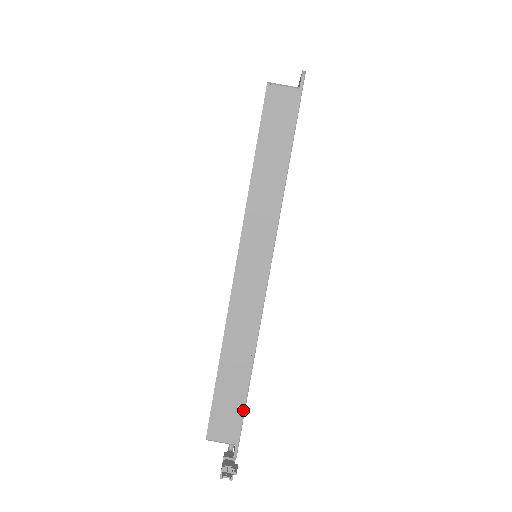
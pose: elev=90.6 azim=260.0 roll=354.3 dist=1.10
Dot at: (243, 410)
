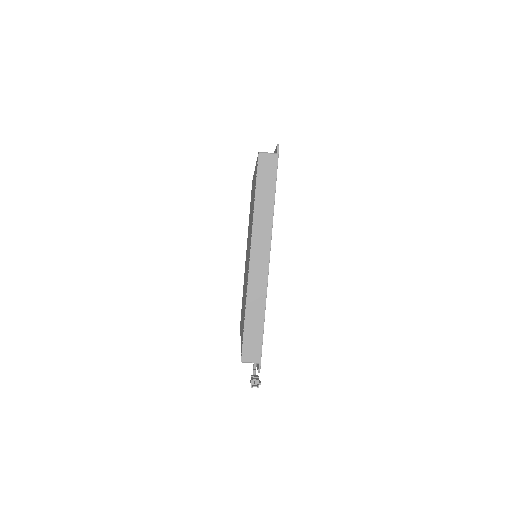
Dot at: (262, 341)
